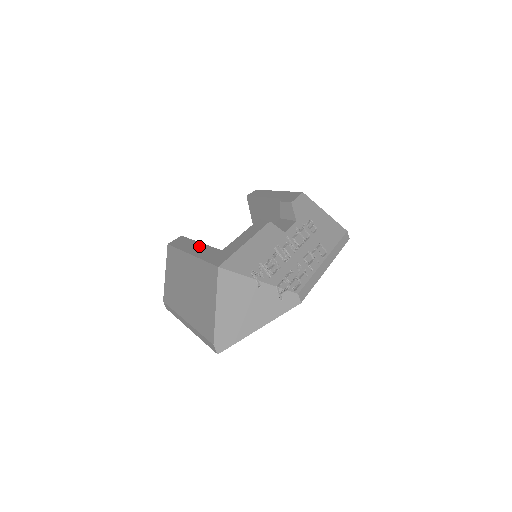
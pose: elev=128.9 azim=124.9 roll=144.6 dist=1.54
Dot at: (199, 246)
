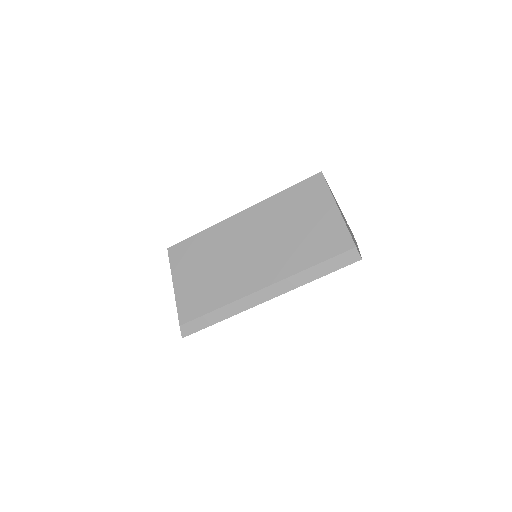
Dot at: occluded
